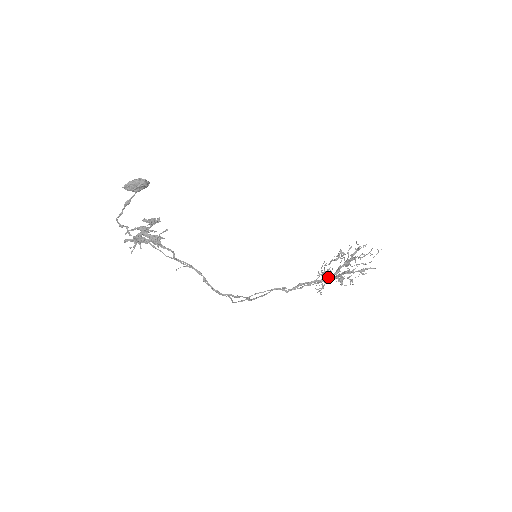
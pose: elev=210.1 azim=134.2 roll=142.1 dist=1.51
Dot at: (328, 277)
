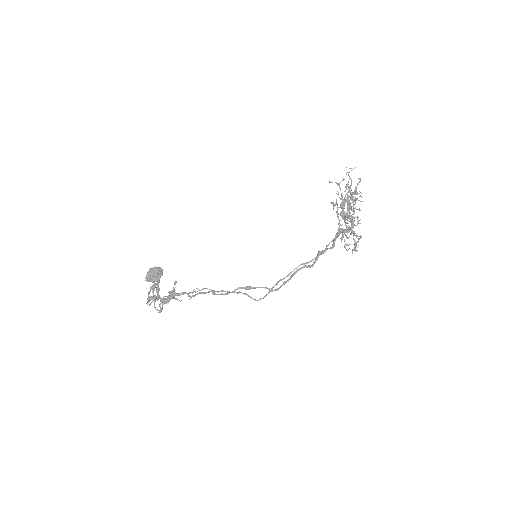
Dot at: (340, 229)
